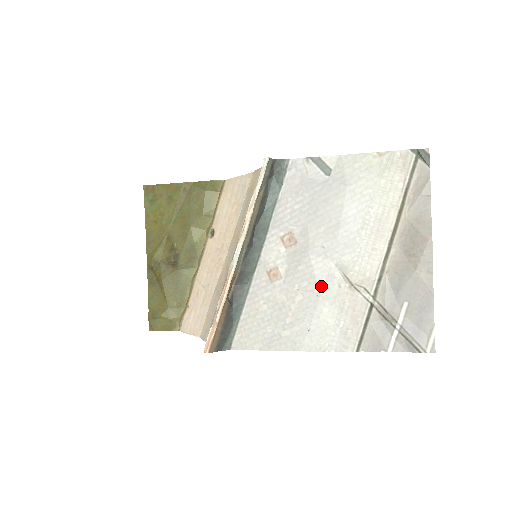
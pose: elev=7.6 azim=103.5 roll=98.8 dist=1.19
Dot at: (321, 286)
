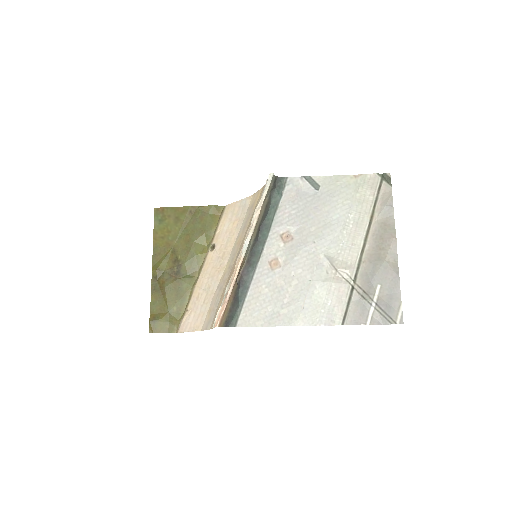
Dot at: (313, 273)
